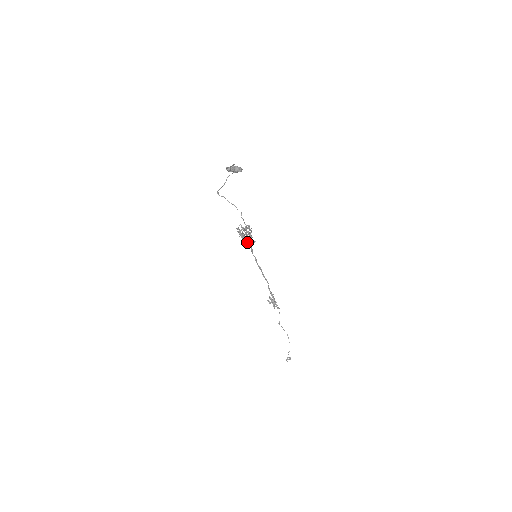
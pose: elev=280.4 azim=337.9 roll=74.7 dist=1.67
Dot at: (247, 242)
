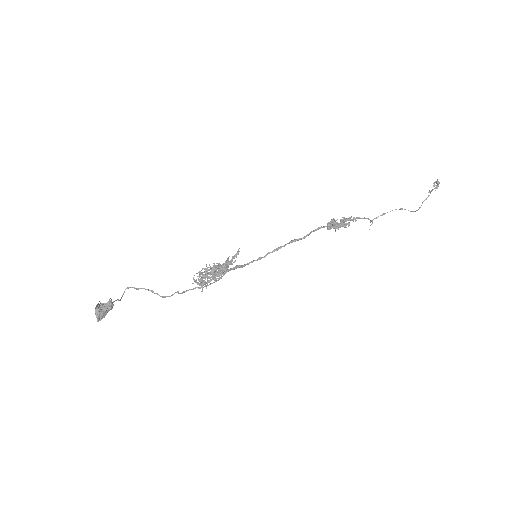
Dot at: (226, 266)
